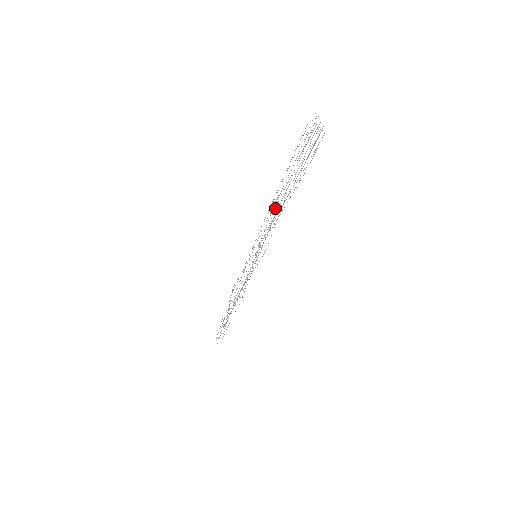
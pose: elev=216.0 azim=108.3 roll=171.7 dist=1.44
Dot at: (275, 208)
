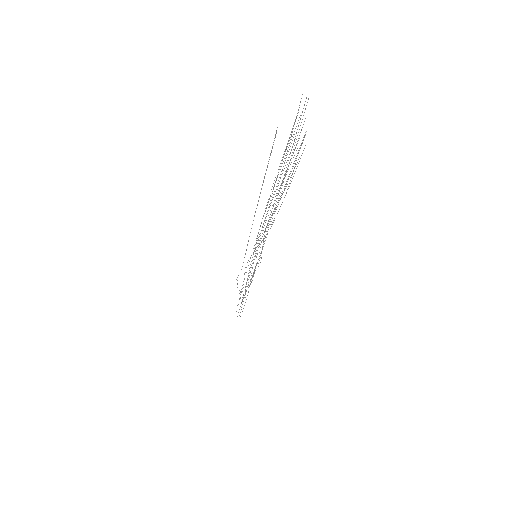
Dot at: occluded
